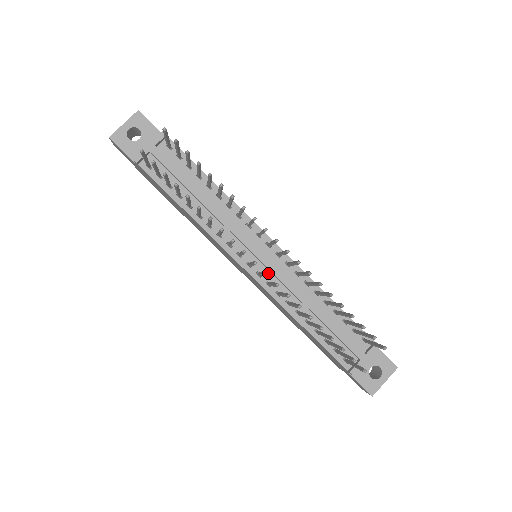
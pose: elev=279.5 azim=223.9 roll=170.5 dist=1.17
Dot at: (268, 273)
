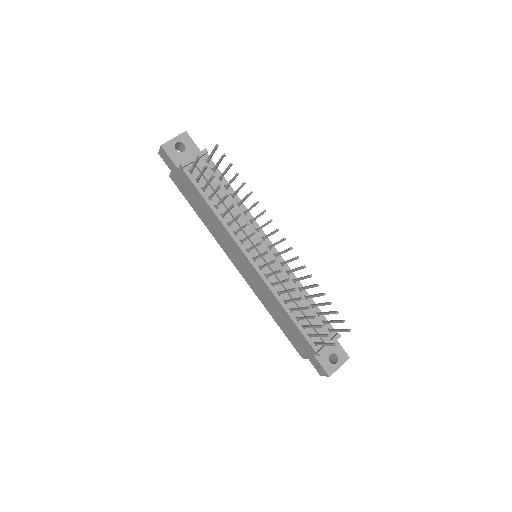
Dot at: (267, 268)
